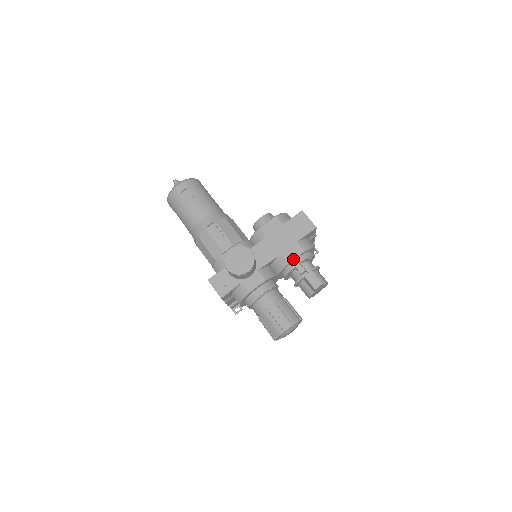
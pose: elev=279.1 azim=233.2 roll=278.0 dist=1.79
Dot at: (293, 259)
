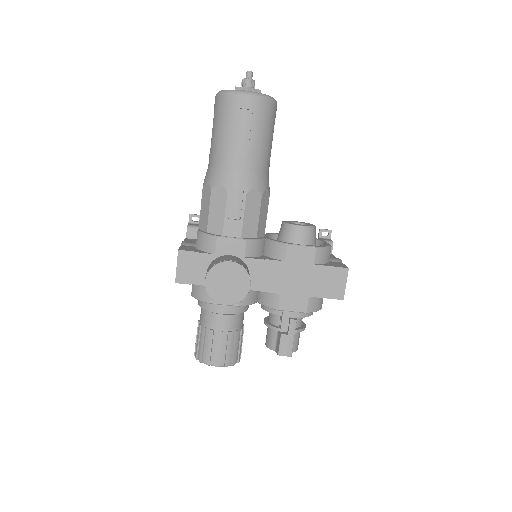
Dot at: (287, 310)
